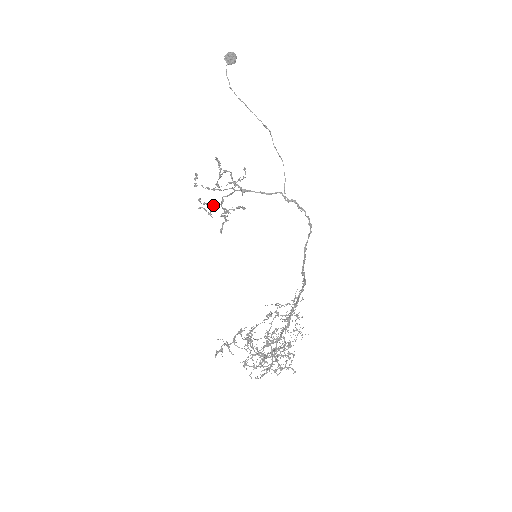
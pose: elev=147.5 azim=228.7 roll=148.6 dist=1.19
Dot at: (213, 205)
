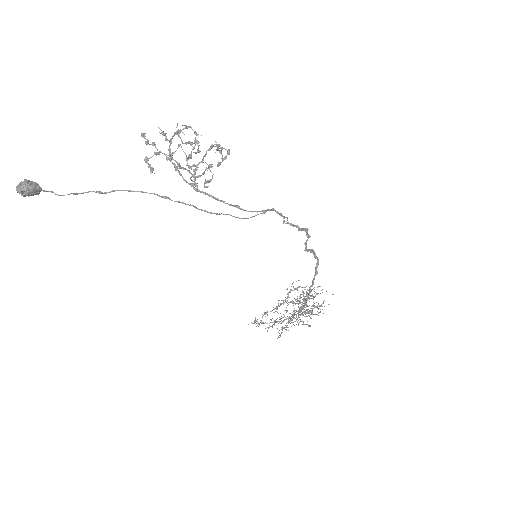
Dot at: (189, 168)
